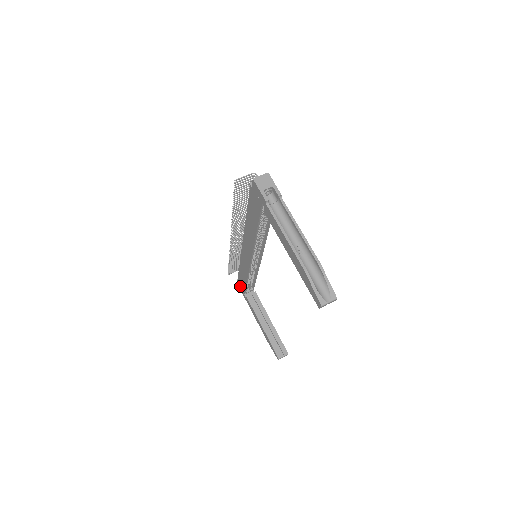
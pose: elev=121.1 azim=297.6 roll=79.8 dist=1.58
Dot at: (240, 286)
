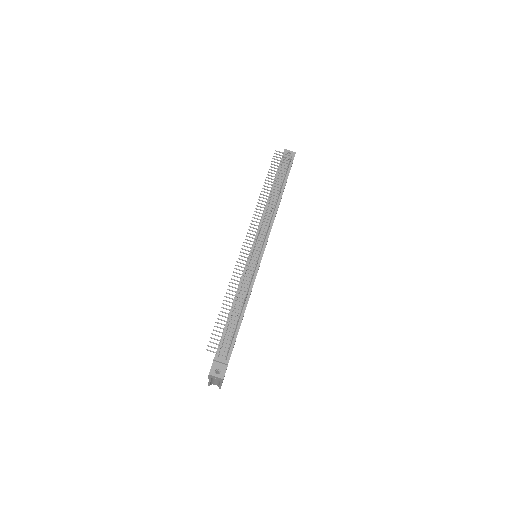
Dot at: occluded
